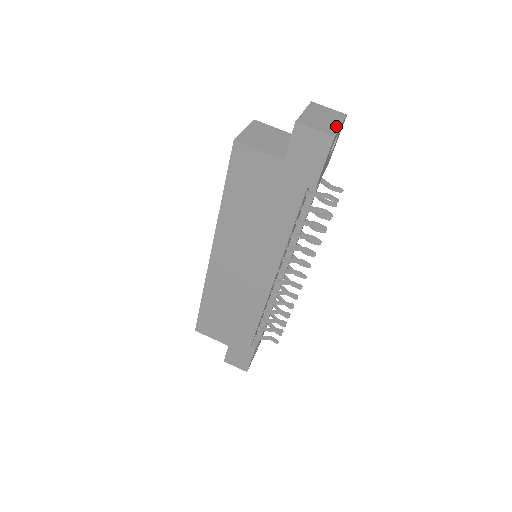
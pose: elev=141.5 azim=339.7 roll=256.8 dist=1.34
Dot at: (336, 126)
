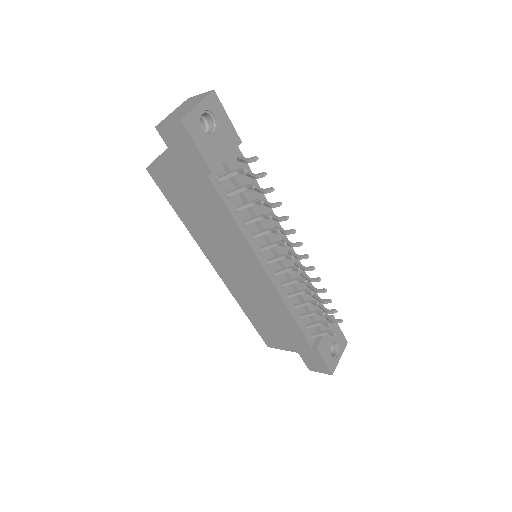
Dot at: (191, 108)
